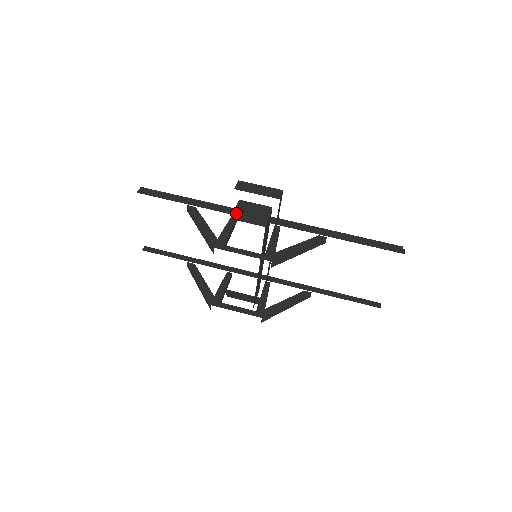
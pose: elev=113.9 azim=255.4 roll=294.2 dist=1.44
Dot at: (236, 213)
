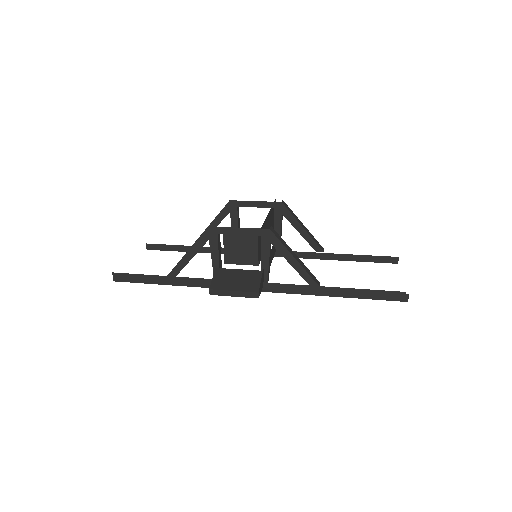
Dot at: occluded
